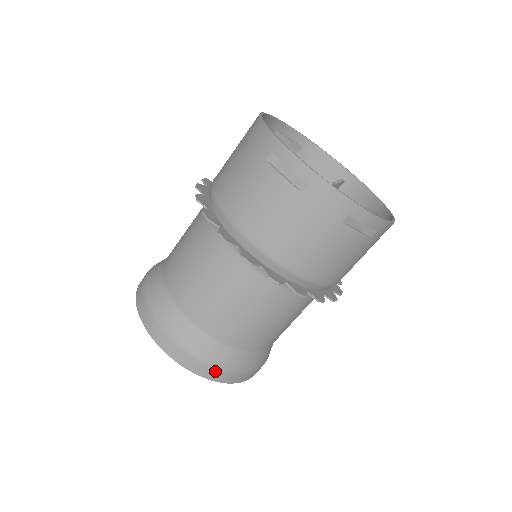
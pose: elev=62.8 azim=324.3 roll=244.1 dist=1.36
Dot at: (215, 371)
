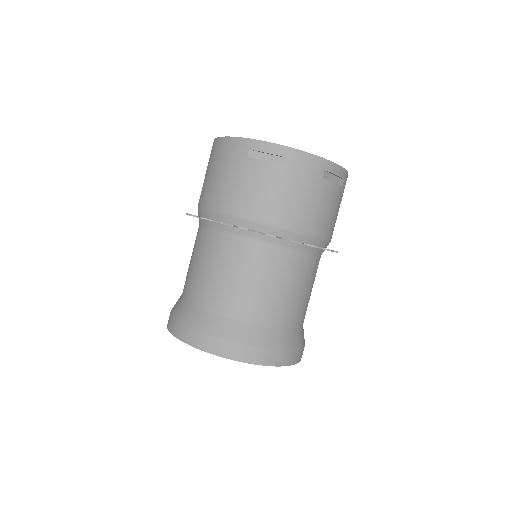
Dot at: (279, 355)
